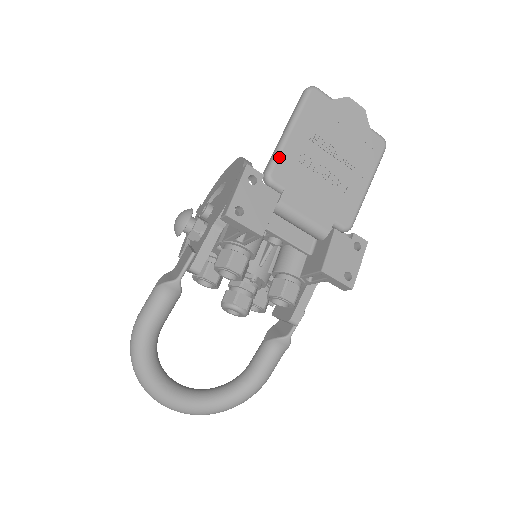
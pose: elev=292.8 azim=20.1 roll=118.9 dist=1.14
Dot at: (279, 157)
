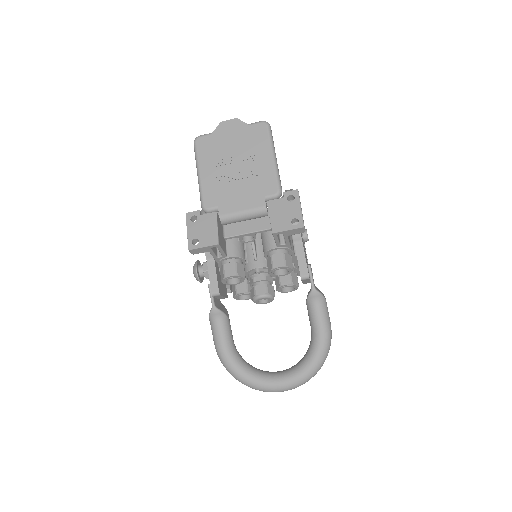
Dot at: (202, 193)
